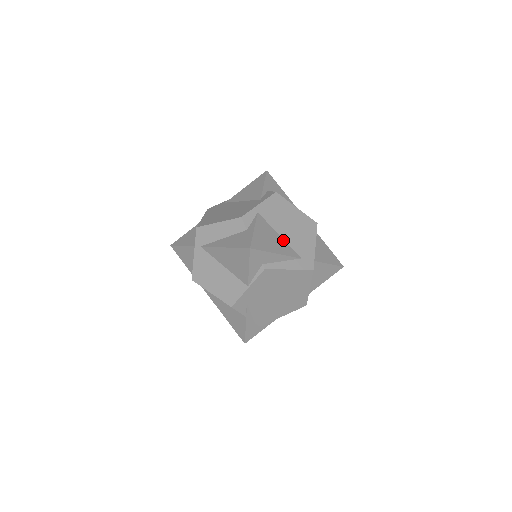
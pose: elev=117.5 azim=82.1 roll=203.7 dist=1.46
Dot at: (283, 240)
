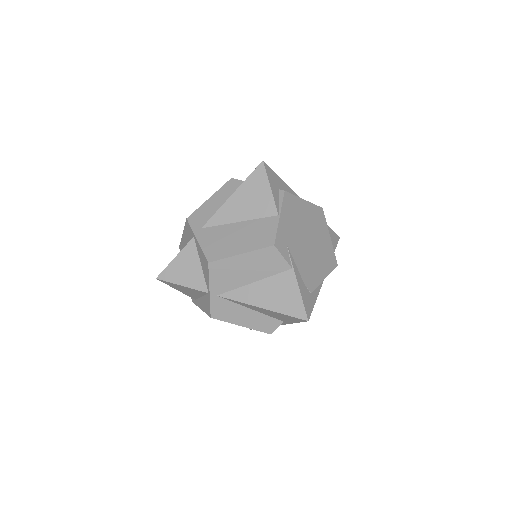
Dot at: occluded
